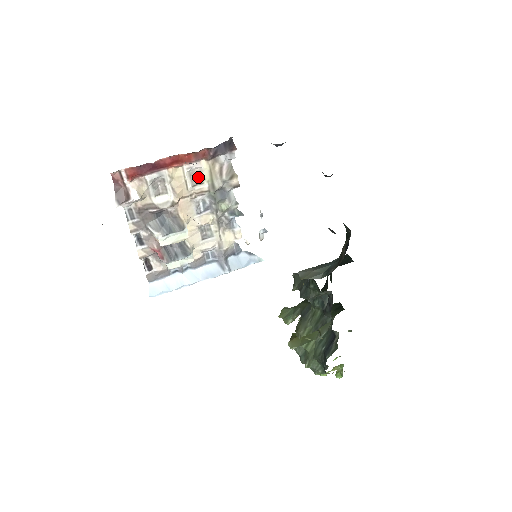
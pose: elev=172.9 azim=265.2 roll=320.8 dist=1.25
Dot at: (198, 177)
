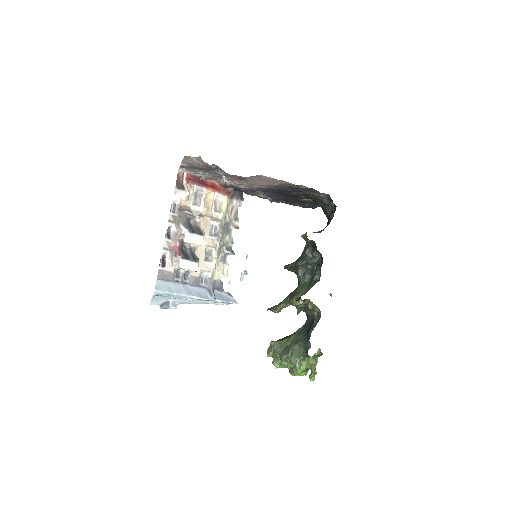
Dot at: (219, 207)
